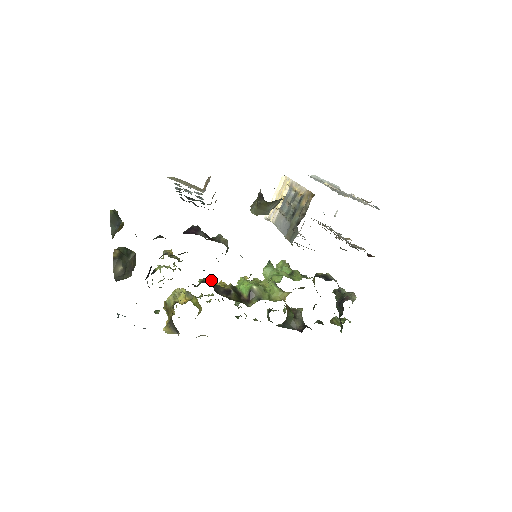
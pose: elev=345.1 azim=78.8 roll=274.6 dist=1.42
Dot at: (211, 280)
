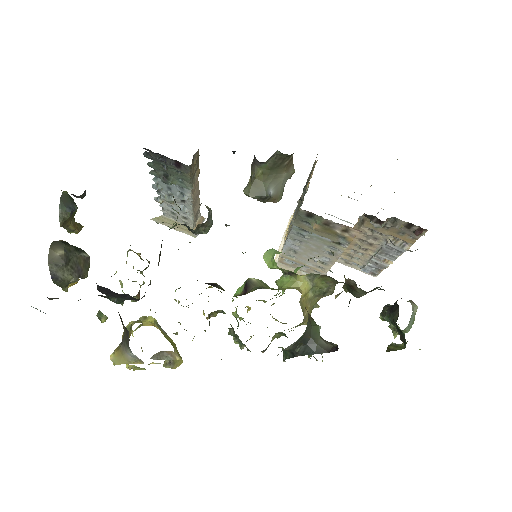
Dot at: occluded
